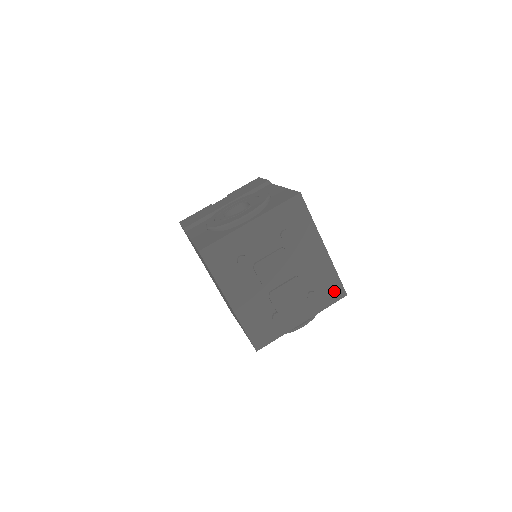
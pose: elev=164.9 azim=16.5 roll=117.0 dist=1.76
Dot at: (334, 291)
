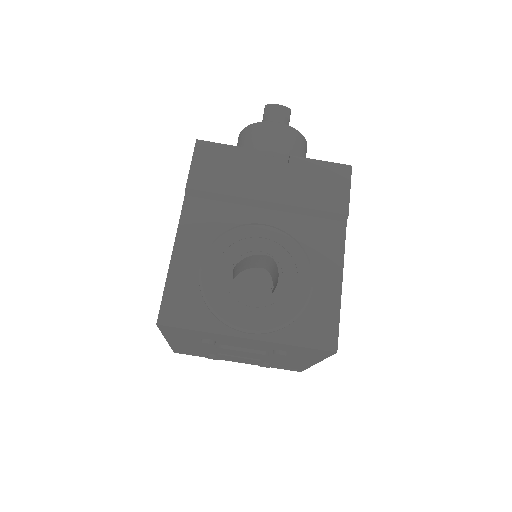
Dot at: (291, 368)
